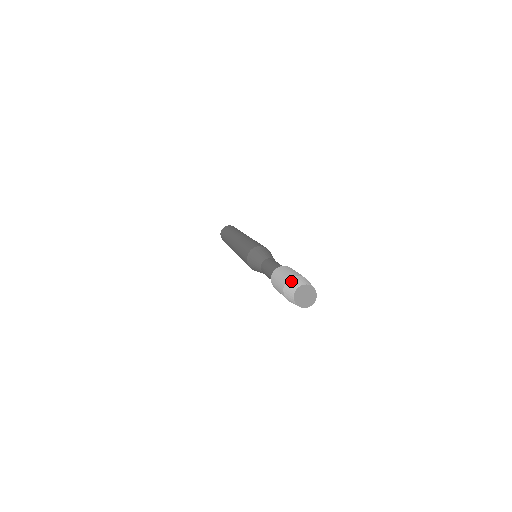
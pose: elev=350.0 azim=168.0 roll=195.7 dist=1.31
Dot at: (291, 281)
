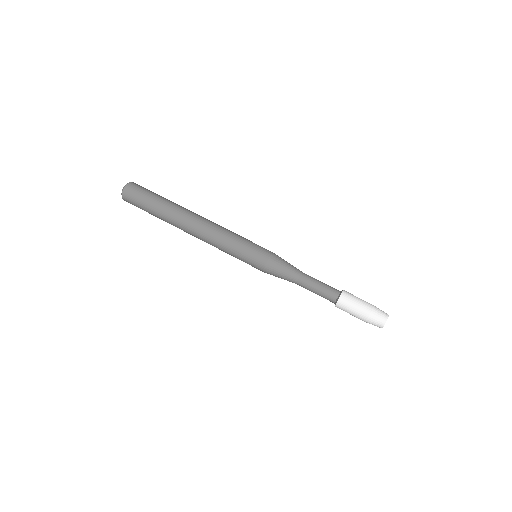
Dot at: (377, 311)
